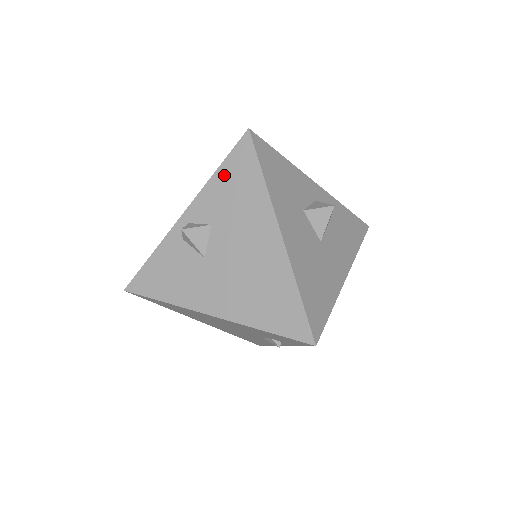
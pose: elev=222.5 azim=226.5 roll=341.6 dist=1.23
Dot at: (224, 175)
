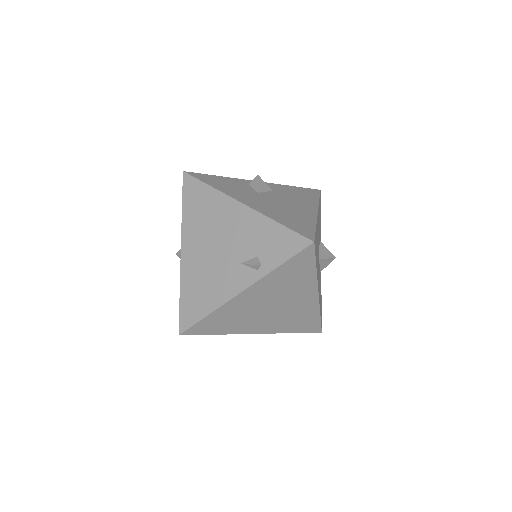
Dot at: (295, 188)
